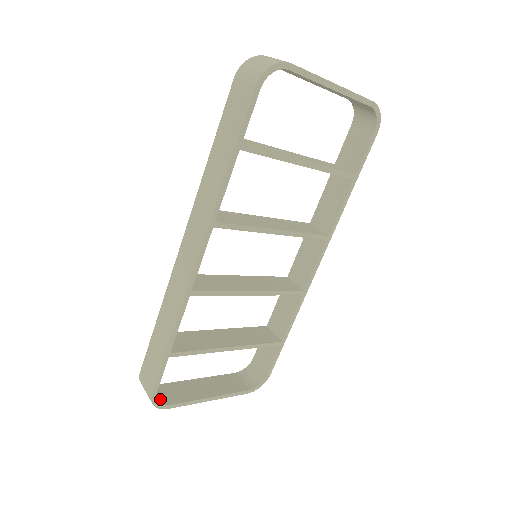
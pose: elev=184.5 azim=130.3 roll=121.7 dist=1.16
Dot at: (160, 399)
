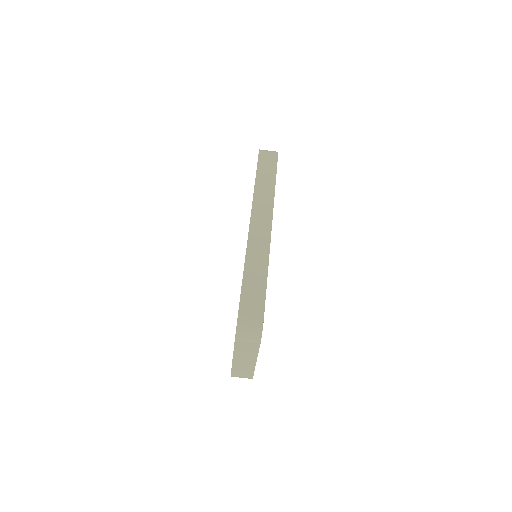
Dot at: (254, 336)
